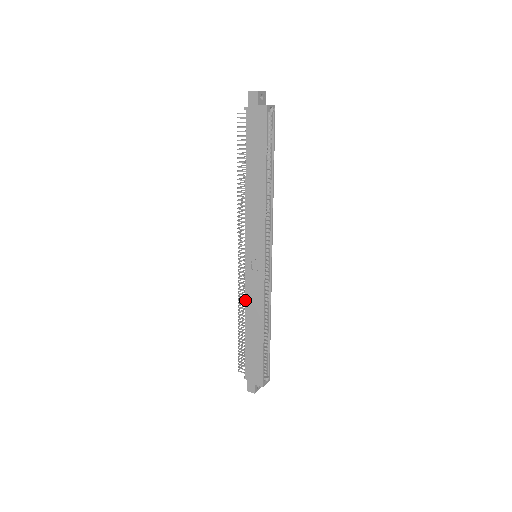
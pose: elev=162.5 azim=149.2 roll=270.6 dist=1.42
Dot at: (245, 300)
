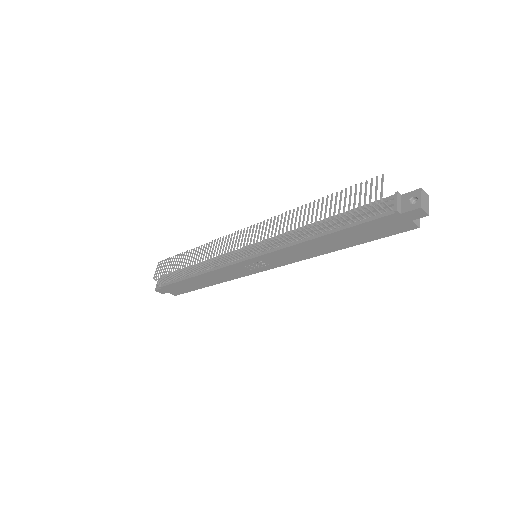
Dot at: (214, 270)
